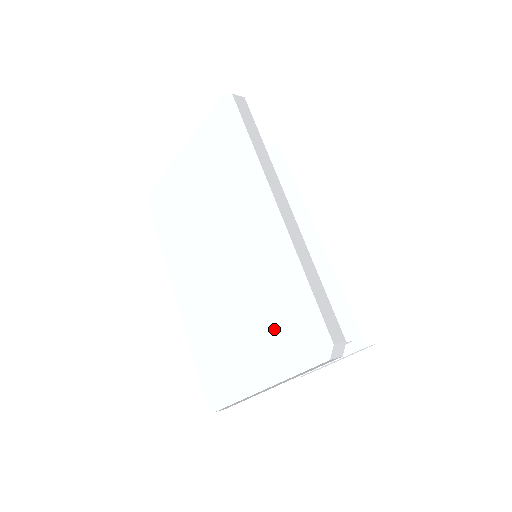
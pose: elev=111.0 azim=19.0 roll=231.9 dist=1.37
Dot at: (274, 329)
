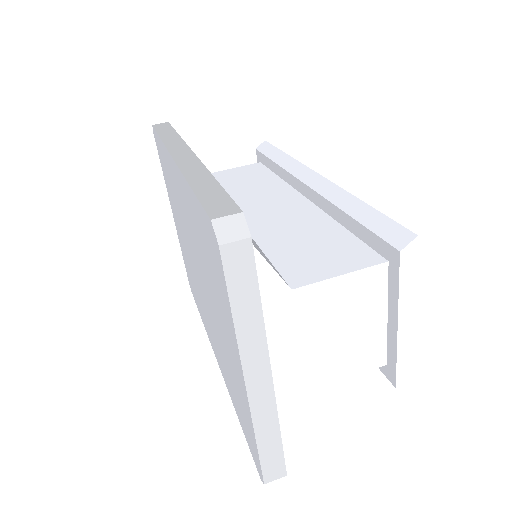
Dot at: (214, 286)
